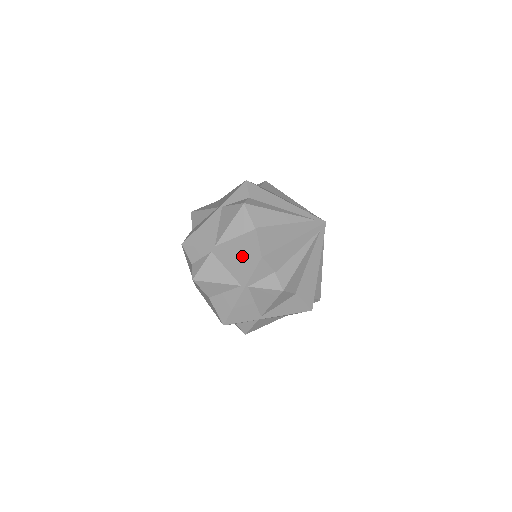
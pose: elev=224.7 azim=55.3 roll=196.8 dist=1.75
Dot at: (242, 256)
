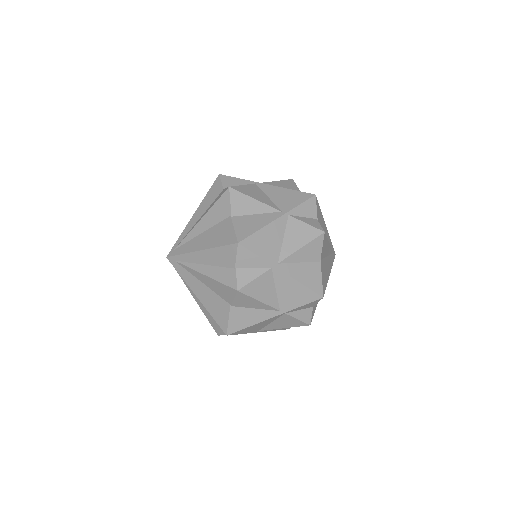
Dot at: (304, 288)
